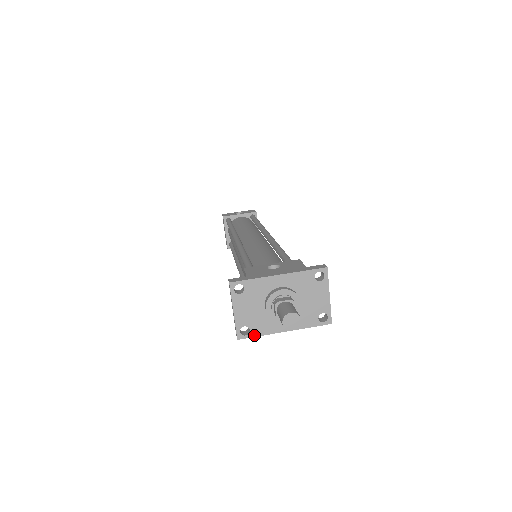
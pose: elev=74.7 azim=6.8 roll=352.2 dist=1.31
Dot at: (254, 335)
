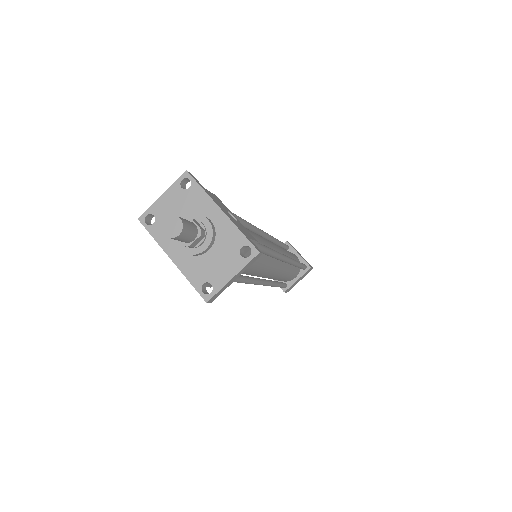
Dot at: (151, 231)
